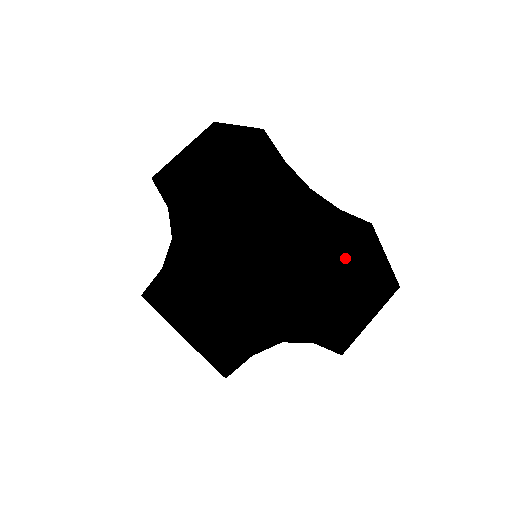
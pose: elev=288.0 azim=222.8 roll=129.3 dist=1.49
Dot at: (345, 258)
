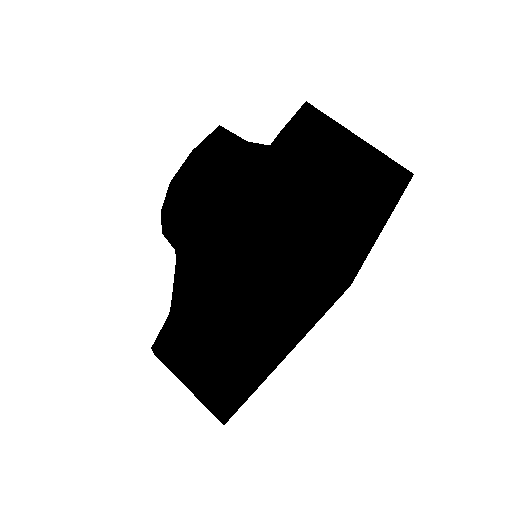
Dot at: (276, 137)
